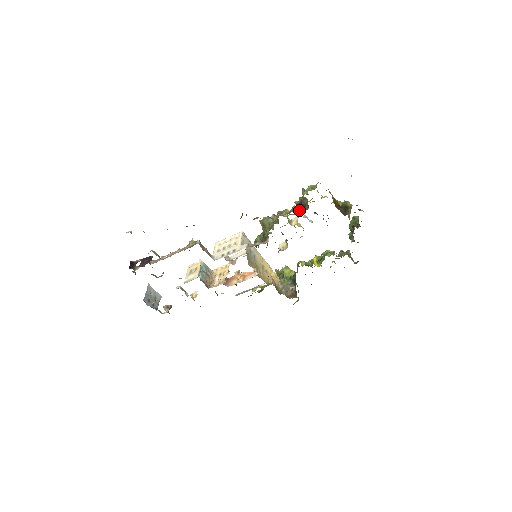
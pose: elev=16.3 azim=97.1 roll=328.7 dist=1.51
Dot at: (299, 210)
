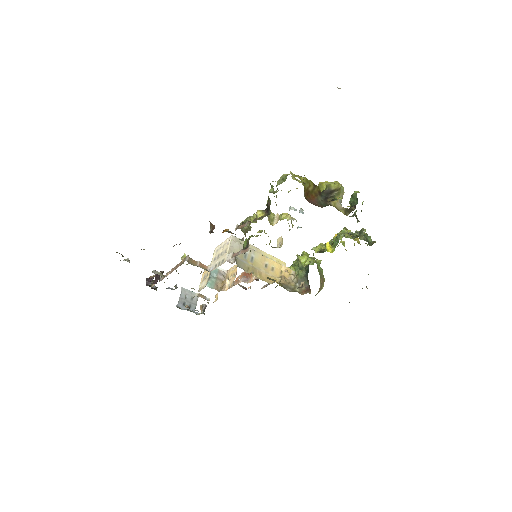
Dot at: (261, 217)
